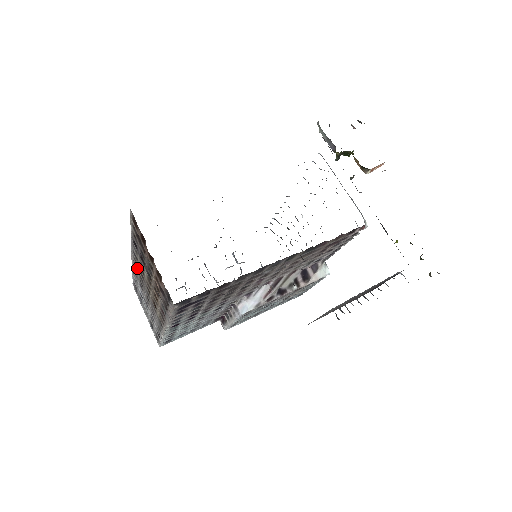
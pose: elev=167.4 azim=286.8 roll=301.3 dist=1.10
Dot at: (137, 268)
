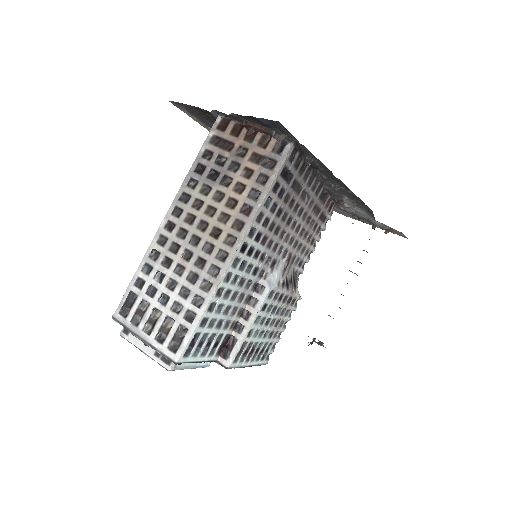
Dot at: (177, 223)
